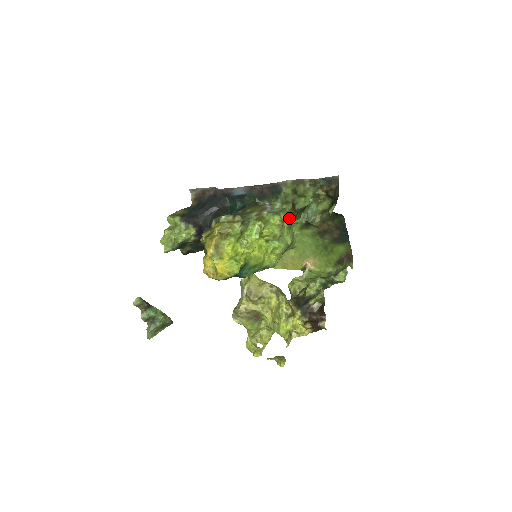
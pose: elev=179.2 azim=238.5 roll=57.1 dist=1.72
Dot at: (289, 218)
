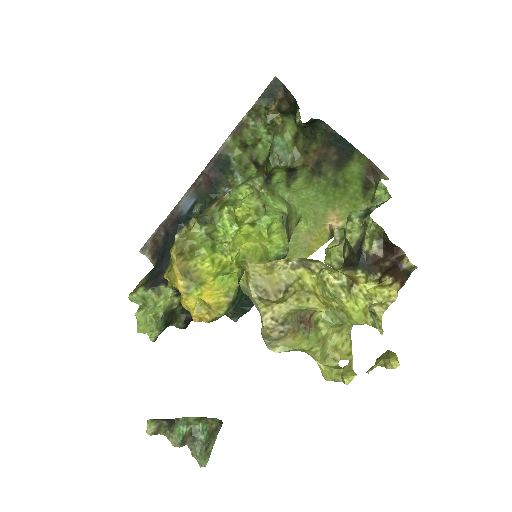
Dot at: (262, 181)
